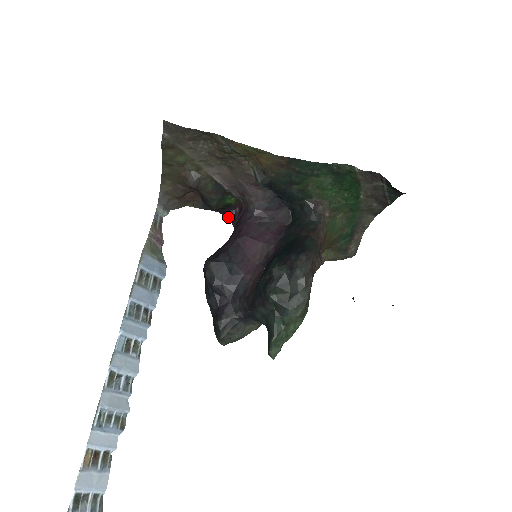
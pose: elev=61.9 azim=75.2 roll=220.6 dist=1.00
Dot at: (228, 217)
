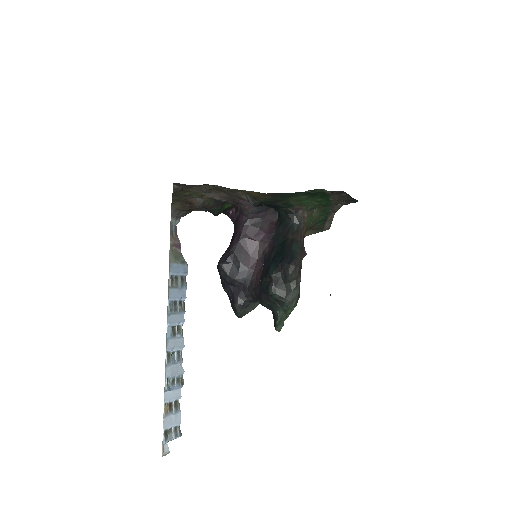
Dot at: (227, 215)
